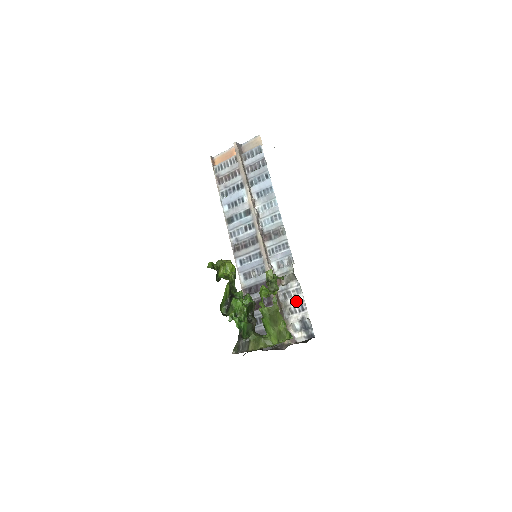
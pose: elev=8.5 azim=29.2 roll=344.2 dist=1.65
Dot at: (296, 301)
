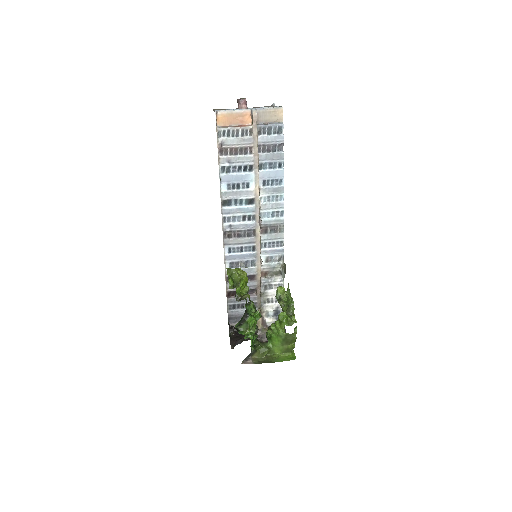
Dot at: (275, 293)
